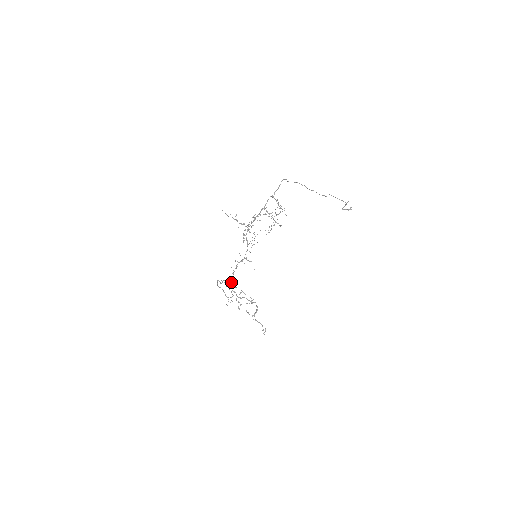
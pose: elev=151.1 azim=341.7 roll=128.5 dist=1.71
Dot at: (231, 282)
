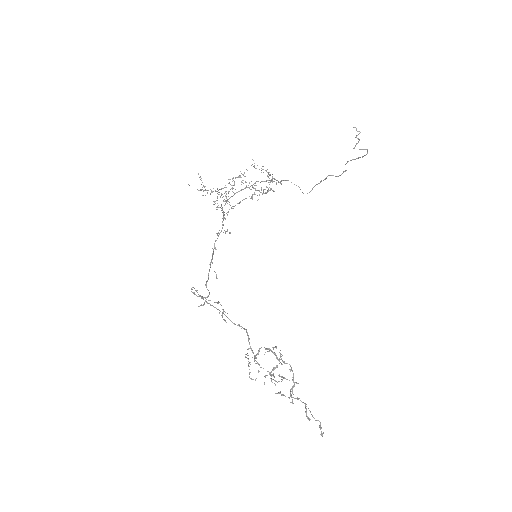
Dot at: occluded
